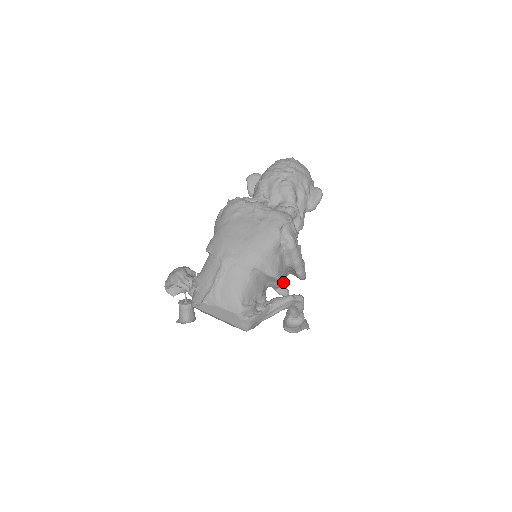
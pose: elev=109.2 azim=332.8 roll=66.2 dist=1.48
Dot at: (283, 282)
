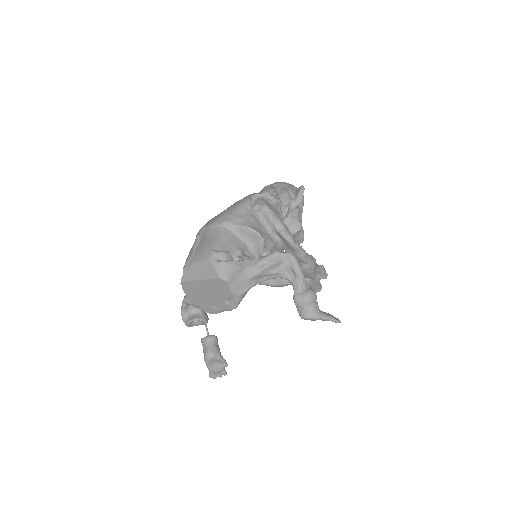
Dot at: (260, 234)
